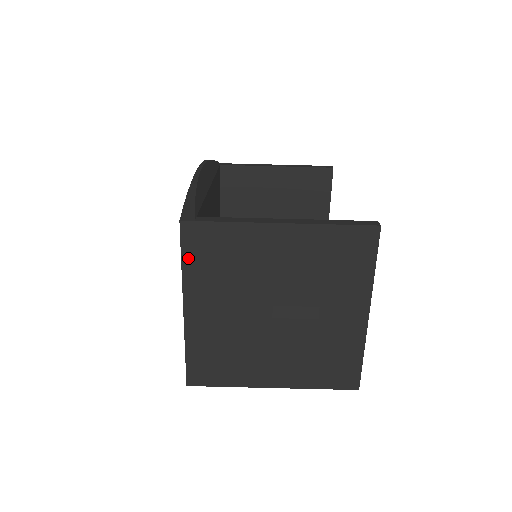
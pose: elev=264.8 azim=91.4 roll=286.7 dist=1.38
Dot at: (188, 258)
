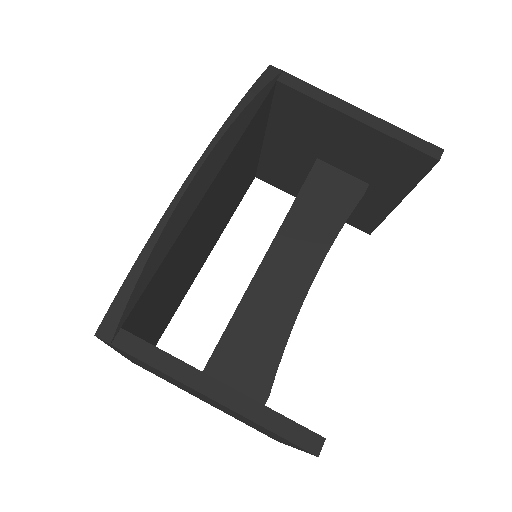
Dot at: occluded
